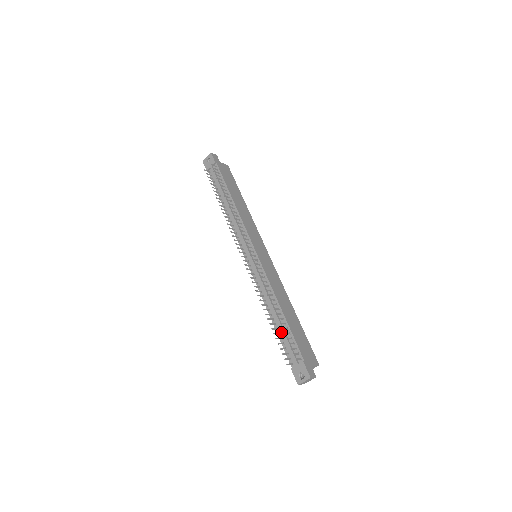
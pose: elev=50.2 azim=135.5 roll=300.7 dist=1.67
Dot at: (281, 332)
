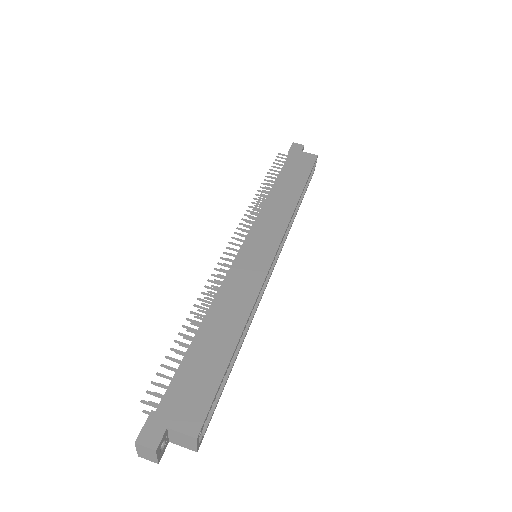
Dot at: occluded
